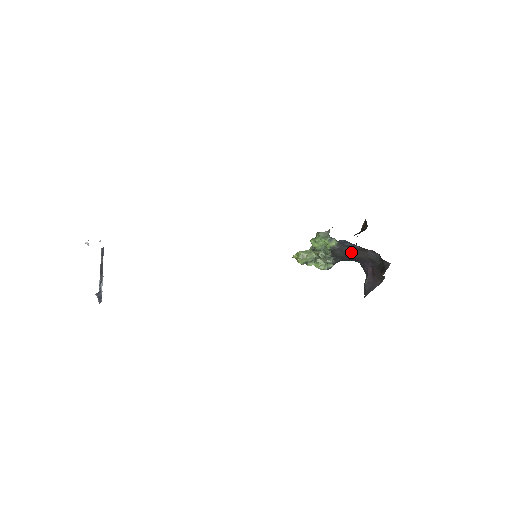
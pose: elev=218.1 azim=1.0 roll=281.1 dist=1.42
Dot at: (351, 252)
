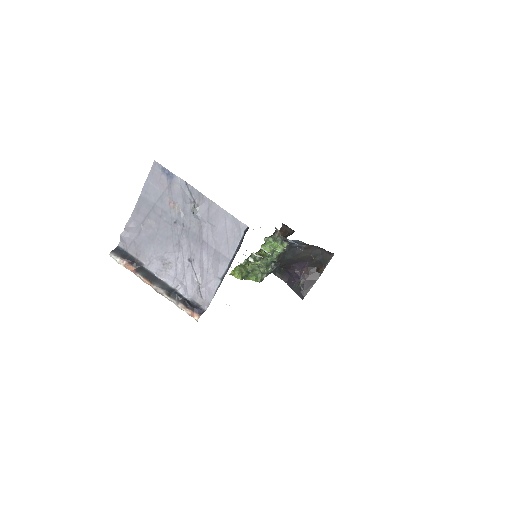
Dot at: (296, 253)
